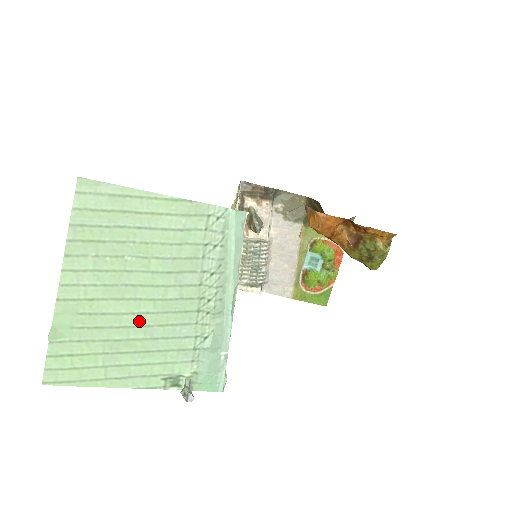
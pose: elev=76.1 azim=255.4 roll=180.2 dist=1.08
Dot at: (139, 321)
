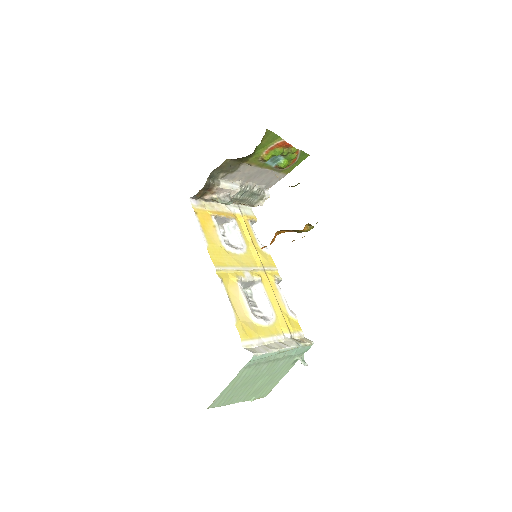
Dot at: (266, 378)
